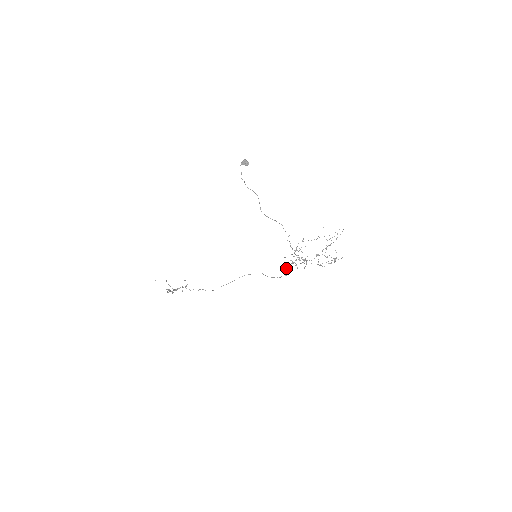
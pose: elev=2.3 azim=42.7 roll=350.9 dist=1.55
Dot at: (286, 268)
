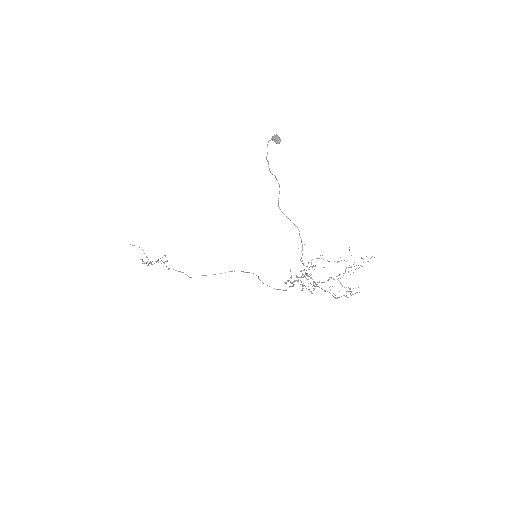
Dot at: occluded
